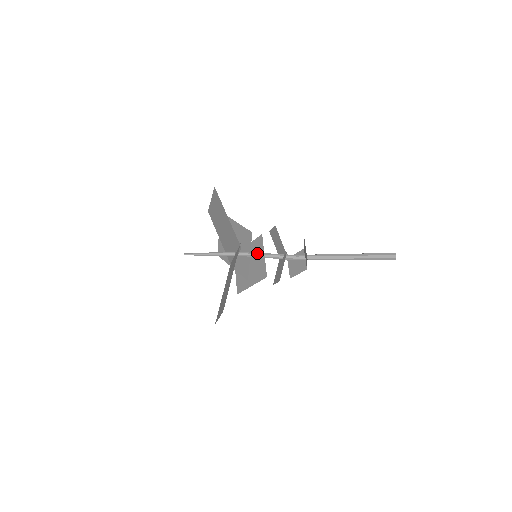
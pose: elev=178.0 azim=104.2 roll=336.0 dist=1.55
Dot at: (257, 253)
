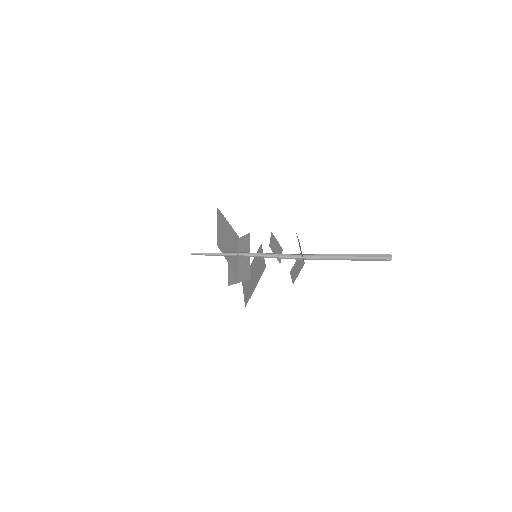
Dot at: (256, 253)
